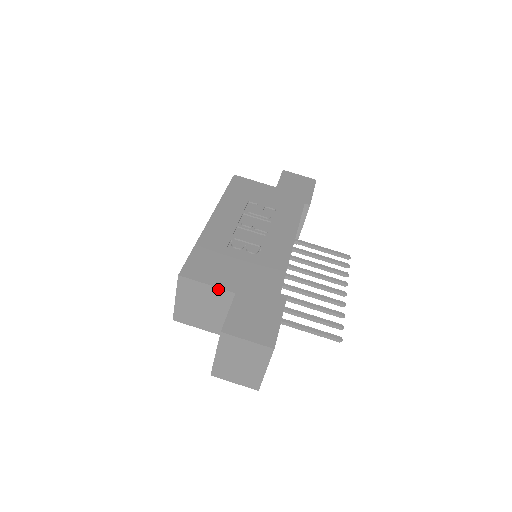
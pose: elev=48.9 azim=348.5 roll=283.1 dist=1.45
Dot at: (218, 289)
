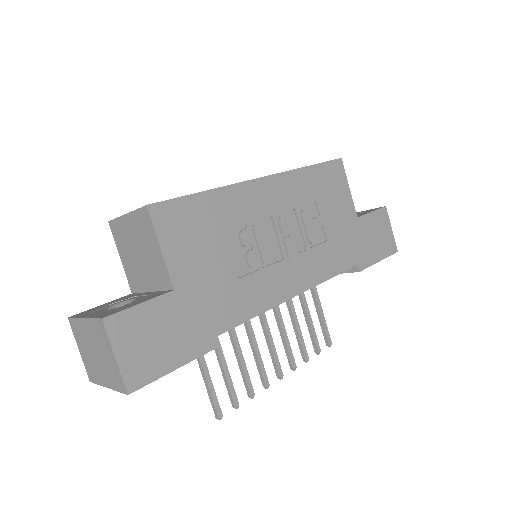
Dot at: (165, 265)
